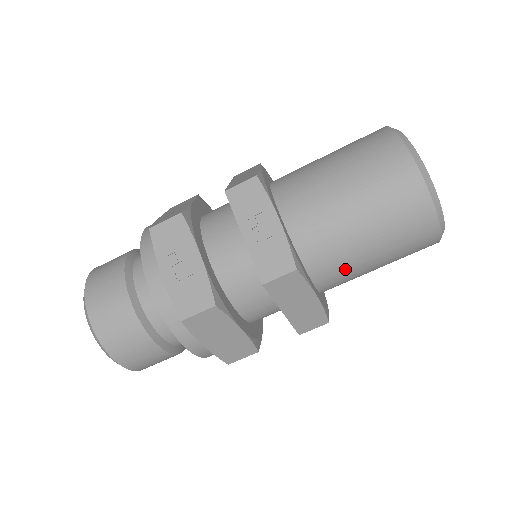
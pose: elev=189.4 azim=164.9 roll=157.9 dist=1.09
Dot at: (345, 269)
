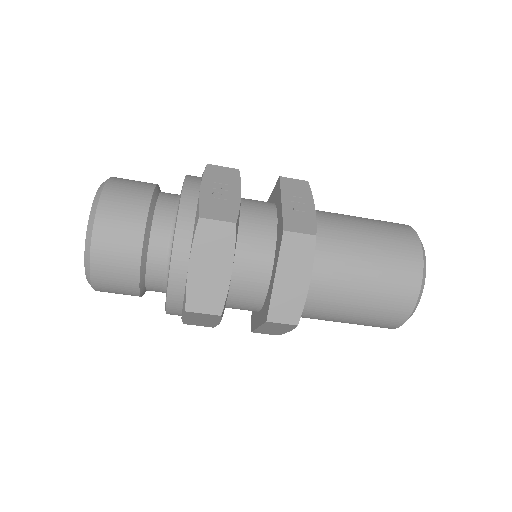
Dot at: (337, 283)
